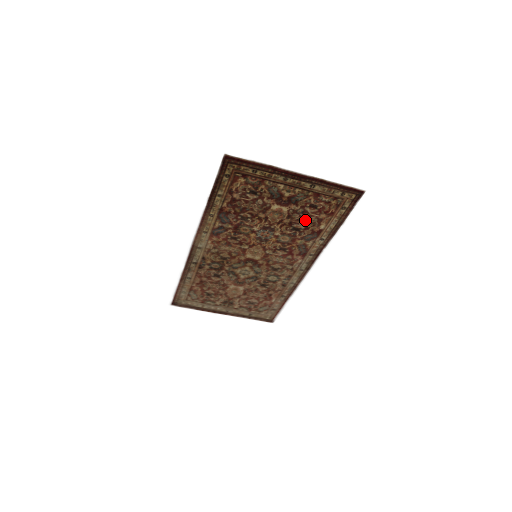
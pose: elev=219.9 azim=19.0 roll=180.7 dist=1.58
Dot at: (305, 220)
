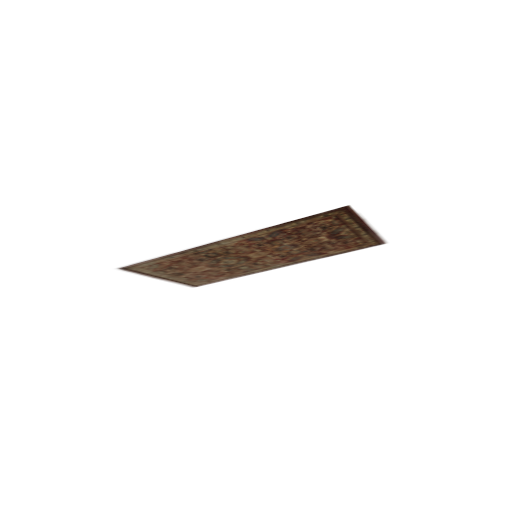
Dot at: (327, 247)
